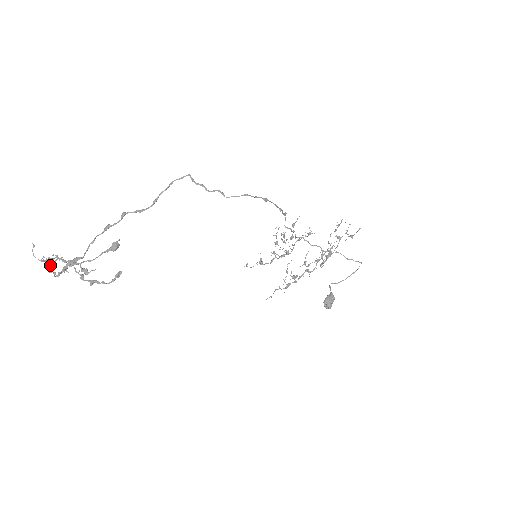
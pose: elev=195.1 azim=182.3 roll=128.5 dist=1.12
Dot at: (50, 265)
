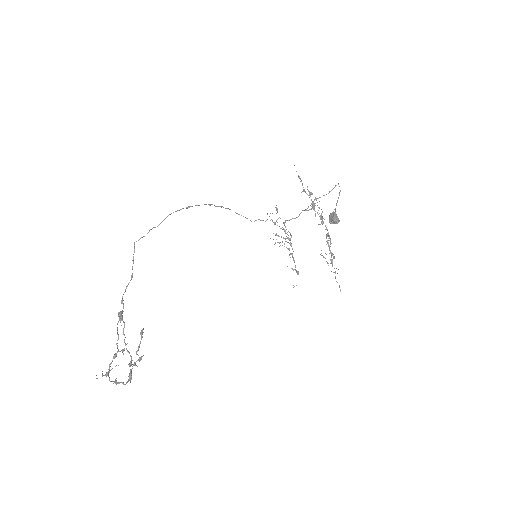
Dot at: (116, 380)
